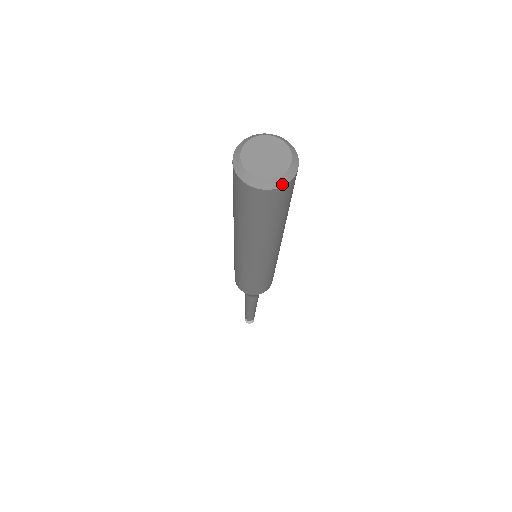
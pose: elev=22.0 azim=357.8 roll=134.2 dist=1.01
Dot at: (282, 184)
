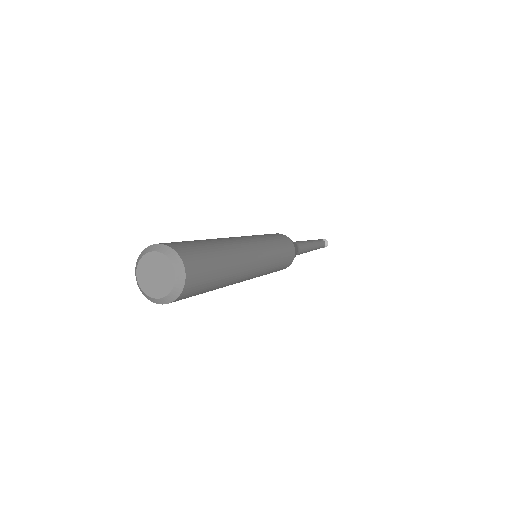
Dot at: (161, 303)
